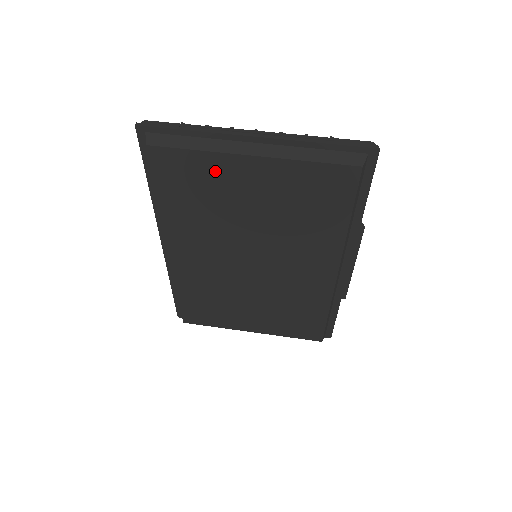
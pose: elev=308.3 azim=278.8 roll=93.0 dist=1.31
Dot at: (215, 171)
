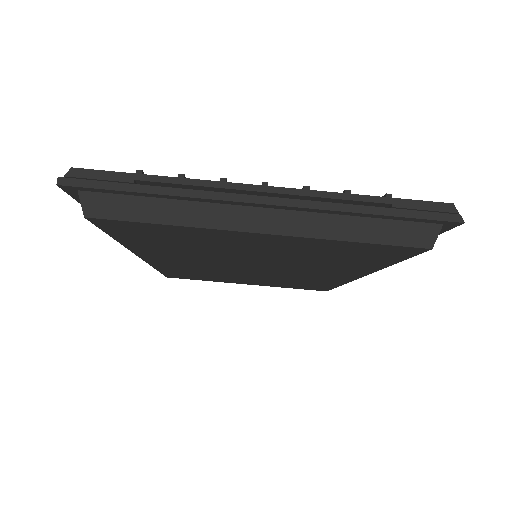
Dot at: (201, 235)
